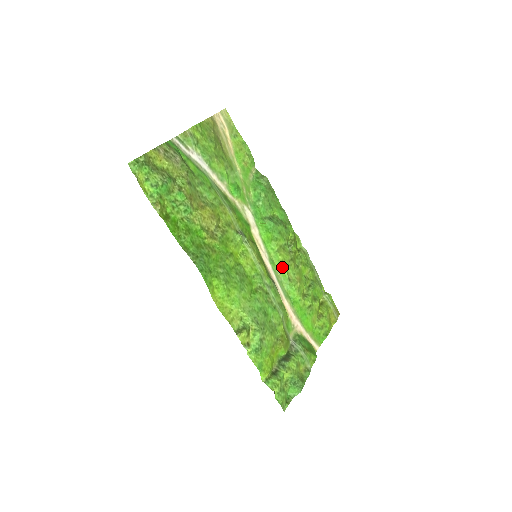
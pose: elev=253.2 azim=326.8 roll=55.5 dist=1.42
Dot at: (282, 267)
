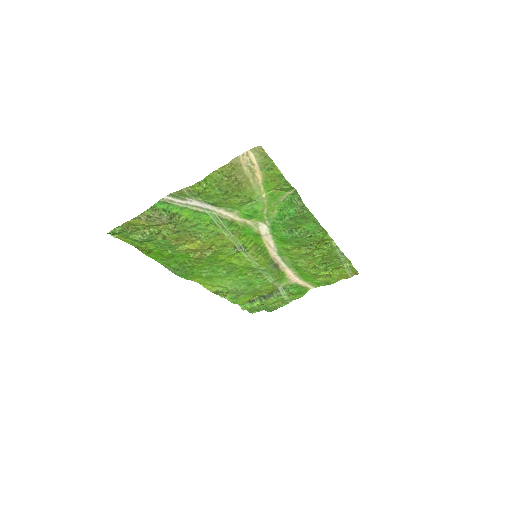
Dot at: (291, 256)
